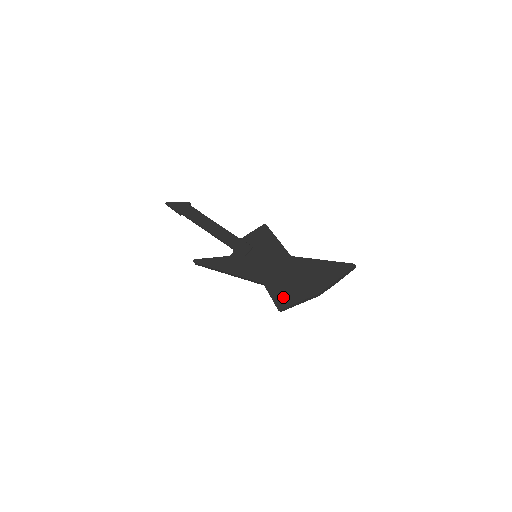
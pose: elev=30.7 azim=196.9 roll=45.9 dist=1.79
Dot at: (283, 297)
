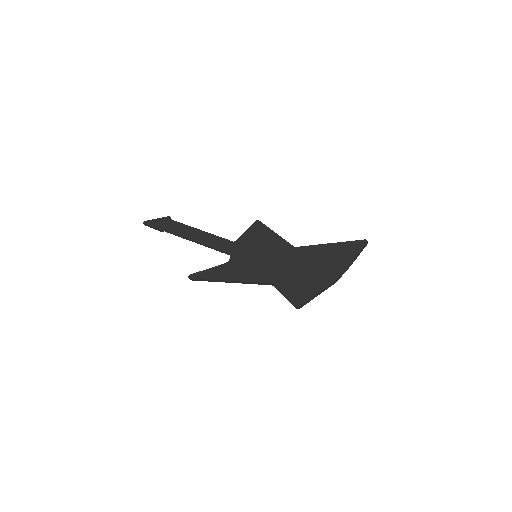
Dot at: (297, 293)
